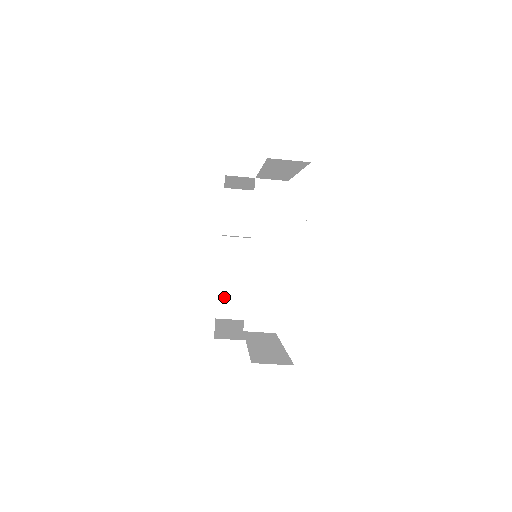
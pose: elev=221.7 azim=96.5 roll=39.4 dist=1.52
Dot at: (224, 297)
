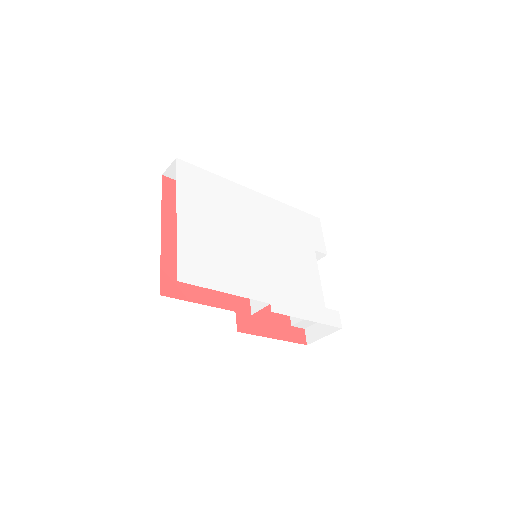
Dot at: (295, 318)
